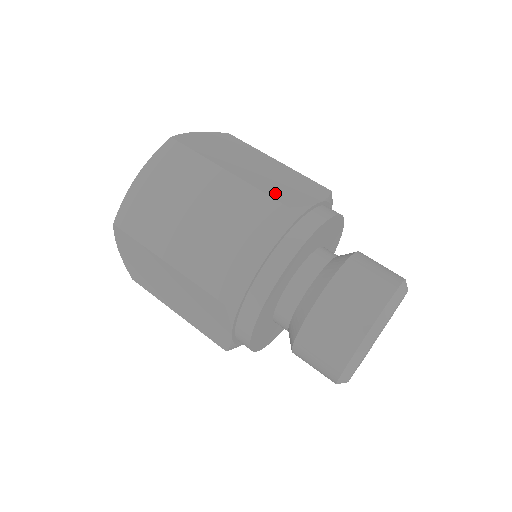
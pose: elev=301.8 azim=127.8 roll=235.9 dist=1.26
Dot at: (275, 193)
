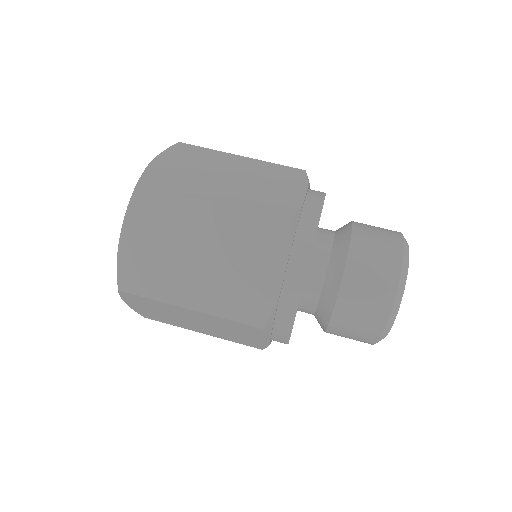
Dot at: occluded
